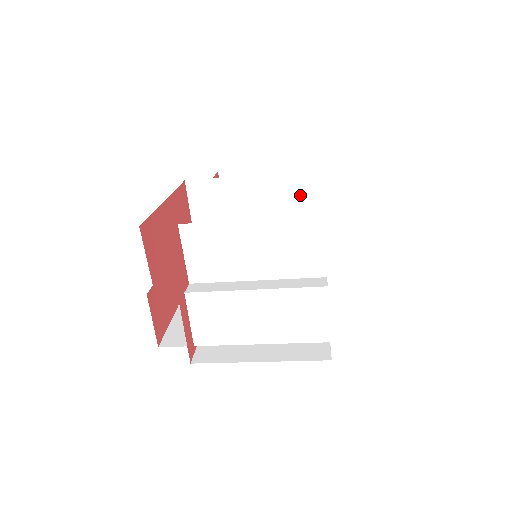
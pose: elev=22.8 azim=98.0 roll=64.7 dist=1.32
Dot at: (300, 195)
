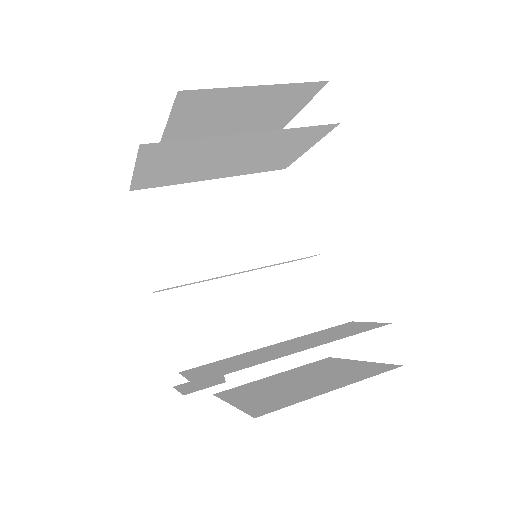
Dot at: (301, 140)
